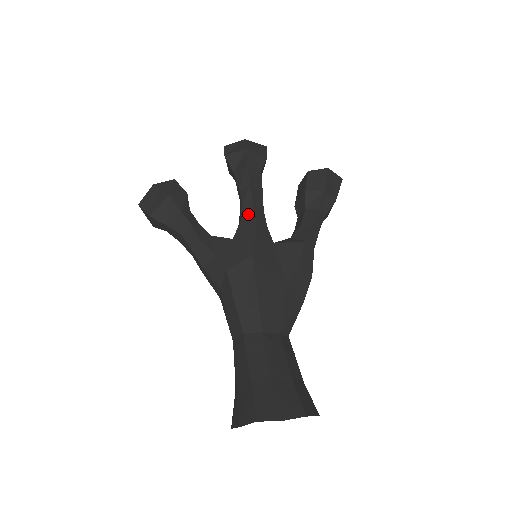
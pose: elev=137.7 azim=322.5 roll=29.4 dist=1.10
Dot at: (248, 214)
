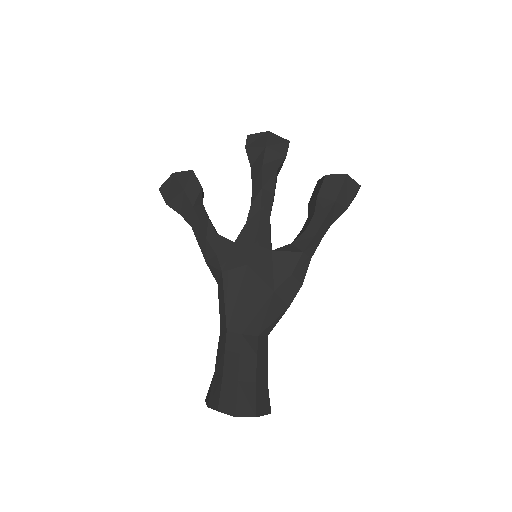
Dot at: (254, 218)
